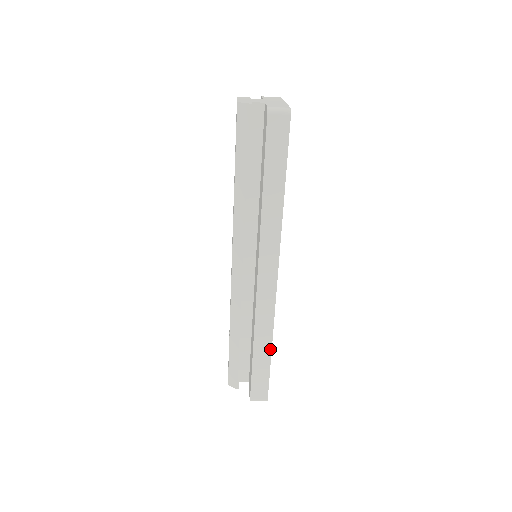
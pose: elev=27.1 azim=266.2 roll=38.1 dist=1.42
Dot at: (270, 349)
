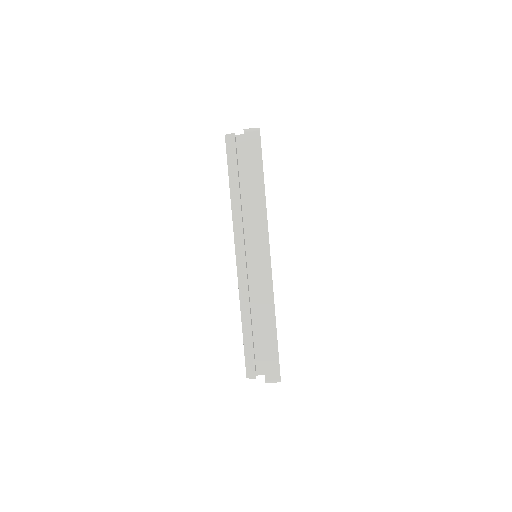
Dot at: (275, 325)
